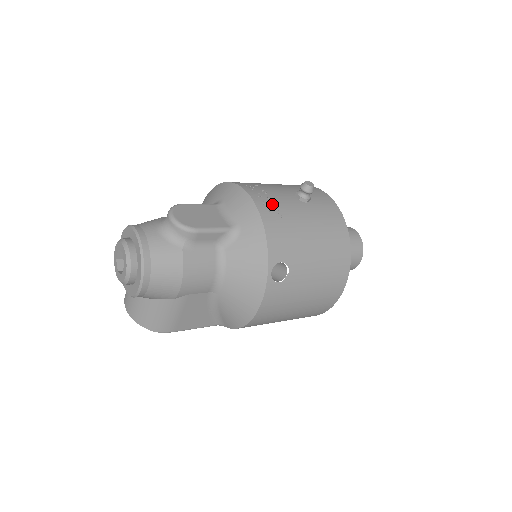
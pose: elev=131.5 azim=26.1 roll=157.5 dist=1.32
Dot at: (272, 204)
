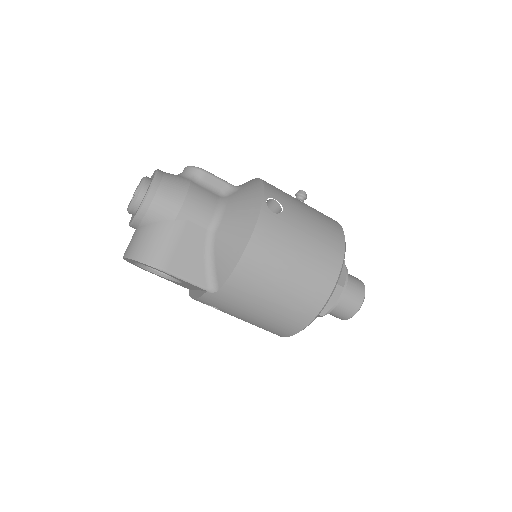
Dot at: occluded
